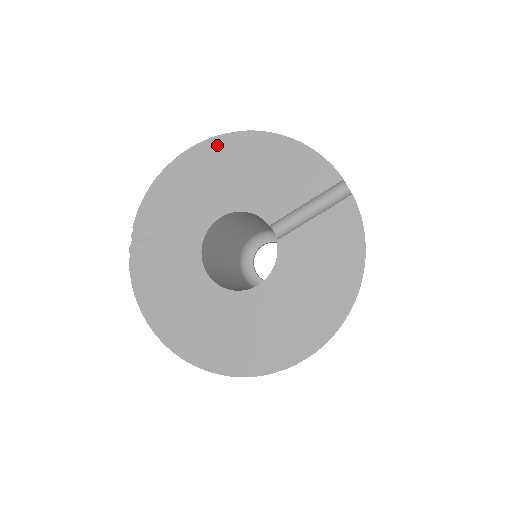
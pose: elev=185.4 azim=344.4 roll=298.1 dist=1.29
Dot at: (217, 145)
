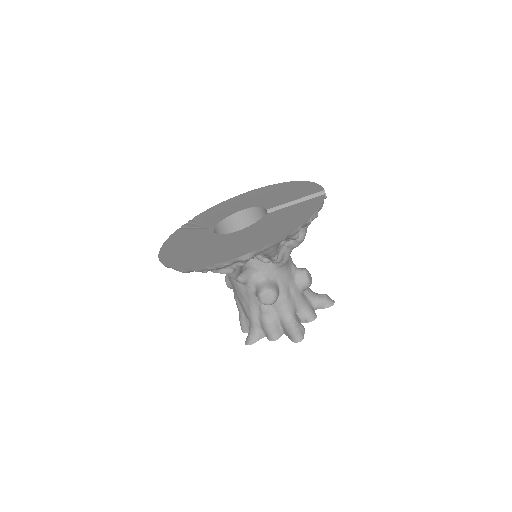
Dot at: (266, 188)
